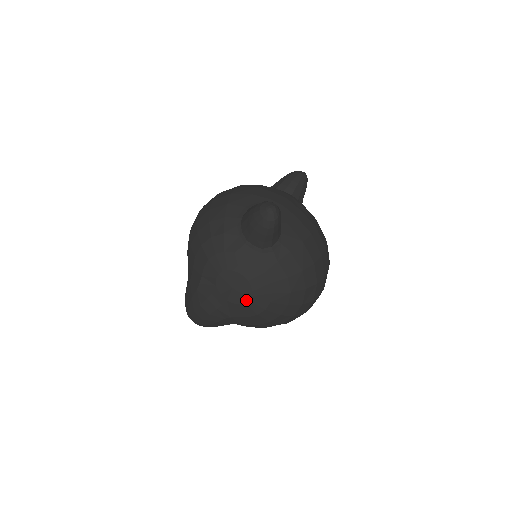
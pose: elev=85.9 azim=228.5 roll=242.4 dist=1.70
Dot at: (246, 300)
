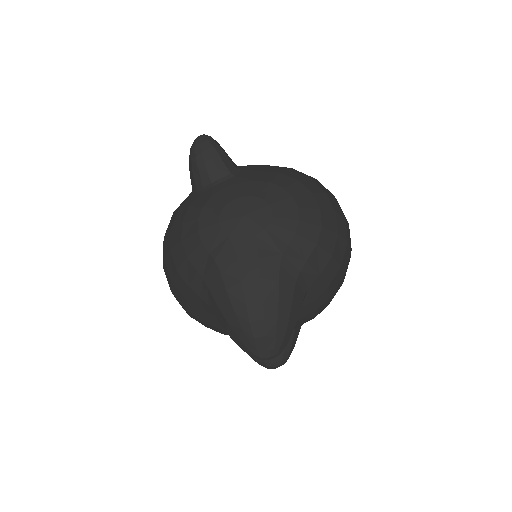
Dot at: (270, 213)
